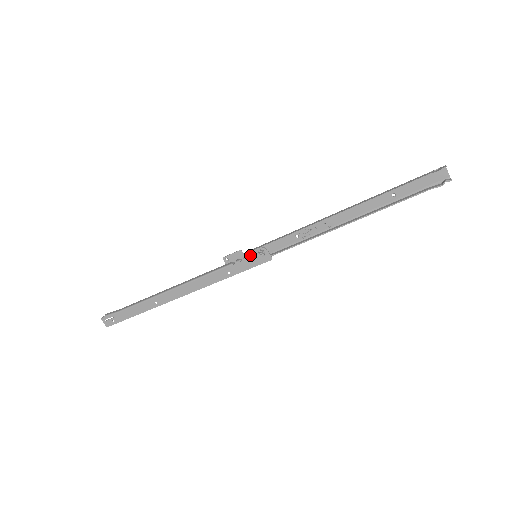
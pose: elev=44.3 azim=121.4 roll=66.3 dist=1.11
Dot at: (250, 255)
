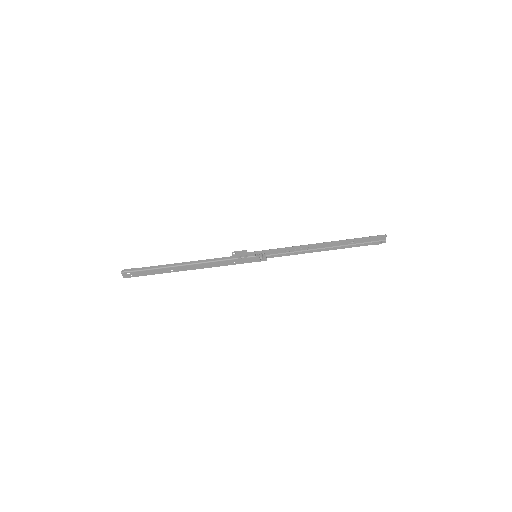
Dot at: (253, 256)
